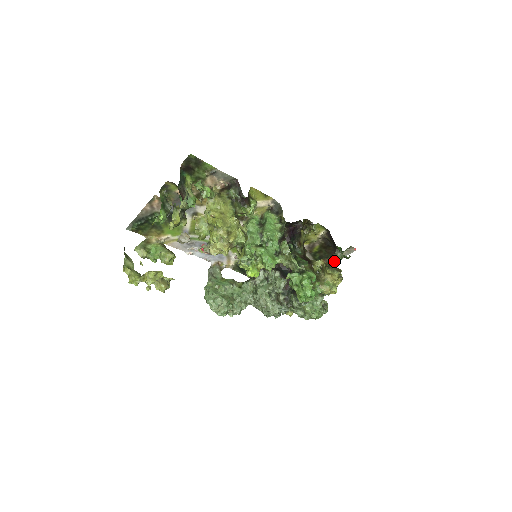
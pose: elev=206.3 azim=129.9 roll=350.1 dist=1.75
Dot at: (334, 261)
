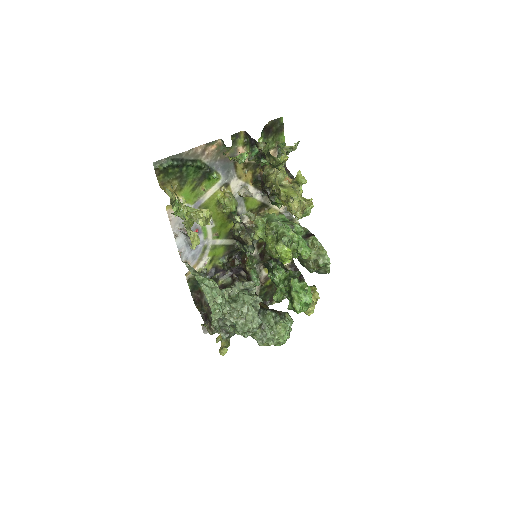
Dot at: occluded
